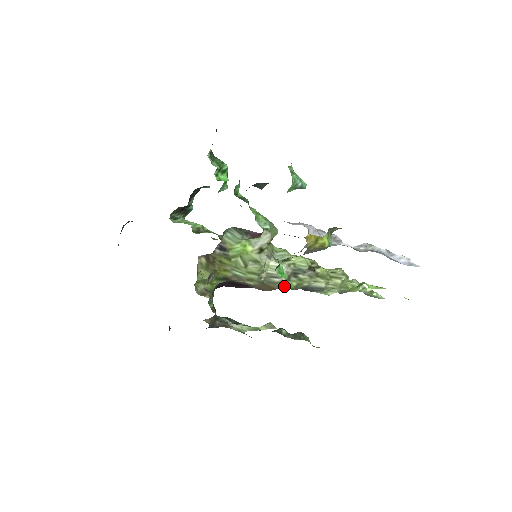
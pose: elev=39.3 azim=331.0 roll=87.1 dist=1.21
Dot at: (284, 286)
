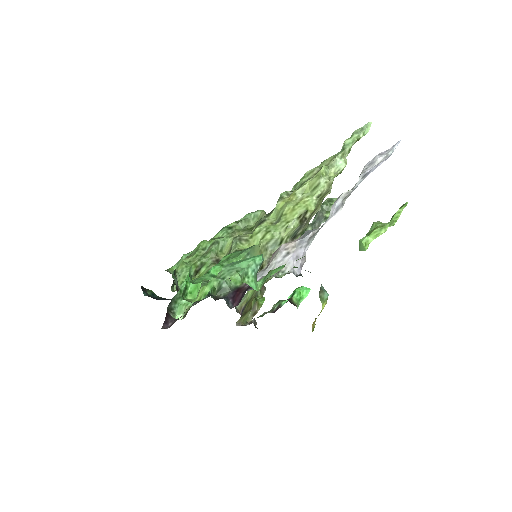
Dot at: occluded
